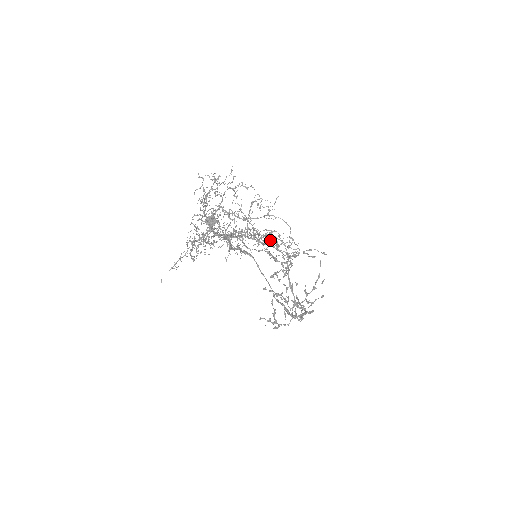
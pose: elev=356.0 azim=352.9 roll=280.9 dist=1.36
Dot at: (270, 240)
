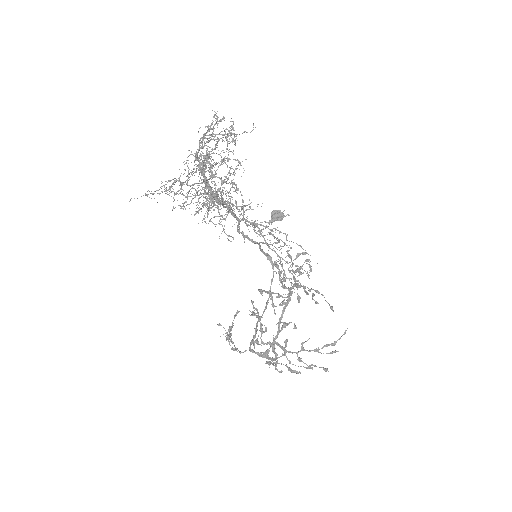
Dot at: (226, 216)
